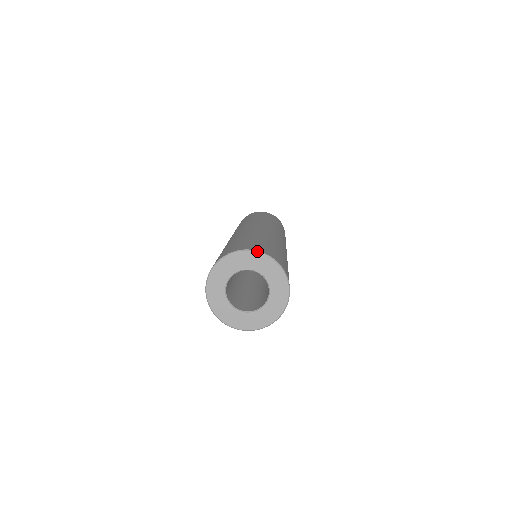
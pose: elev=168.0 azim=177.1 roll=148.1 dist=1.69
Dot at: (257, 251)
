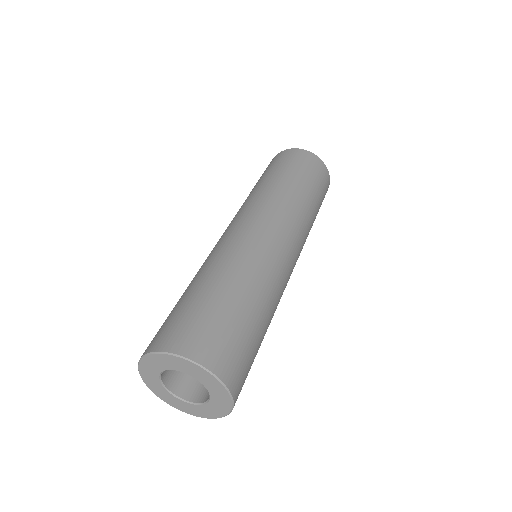
Dot at: (199, 365)
